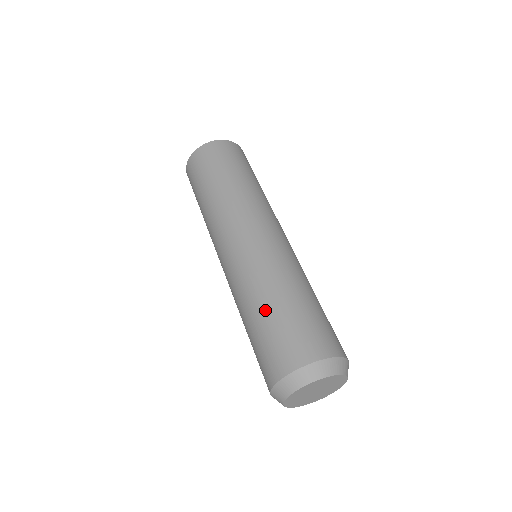
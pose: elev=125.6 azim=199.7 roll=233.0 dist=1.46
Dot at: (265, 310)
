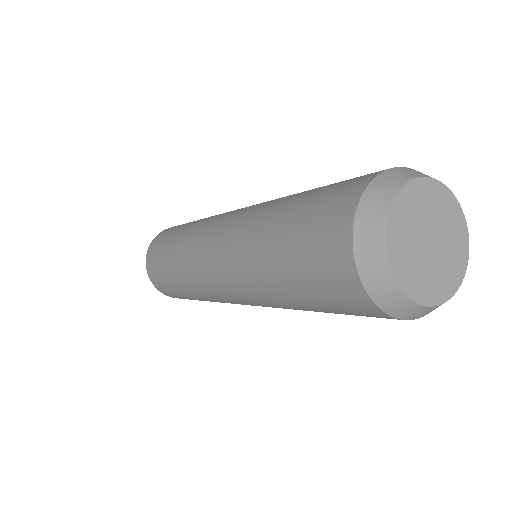
Dot at: (276, 230)
